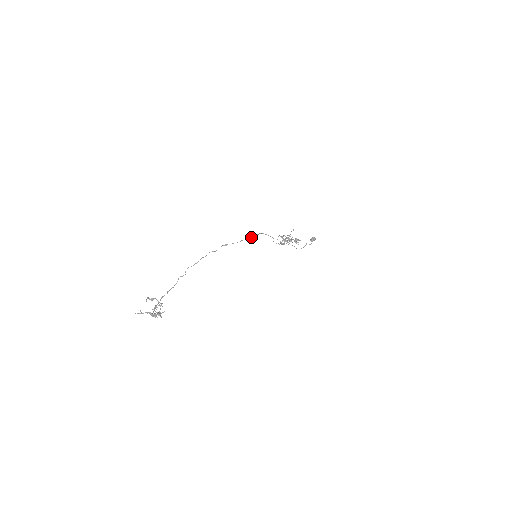
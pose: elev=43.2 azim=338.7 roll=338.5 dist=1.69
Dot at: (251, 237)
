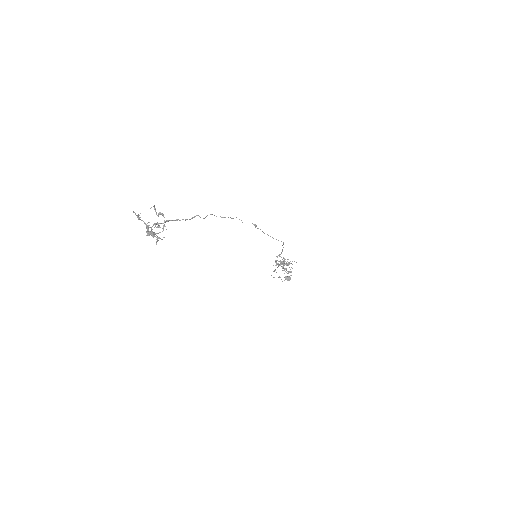
Dot at: (276, 239)
